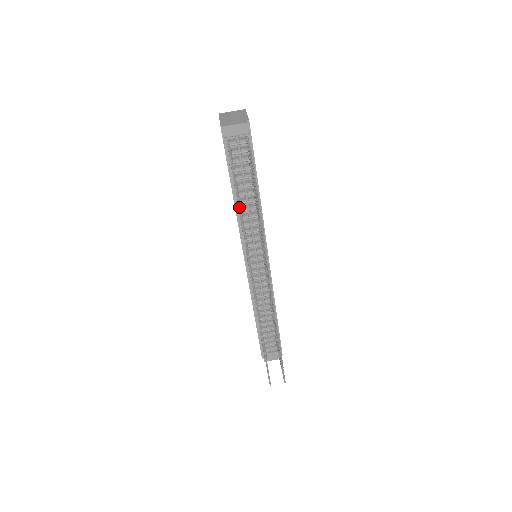
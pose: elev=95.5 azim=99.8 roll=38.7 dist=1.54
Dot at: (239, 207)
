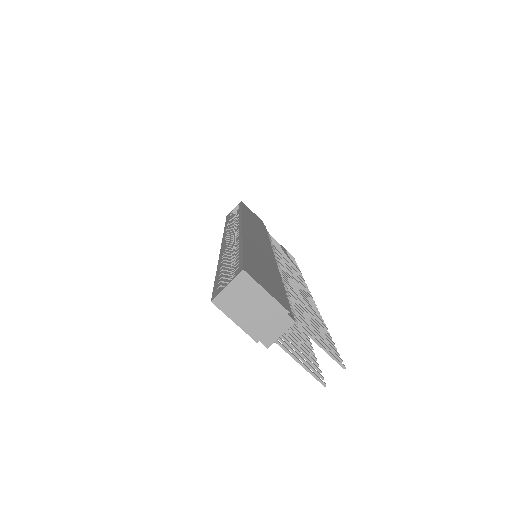
Dot at: occluded
